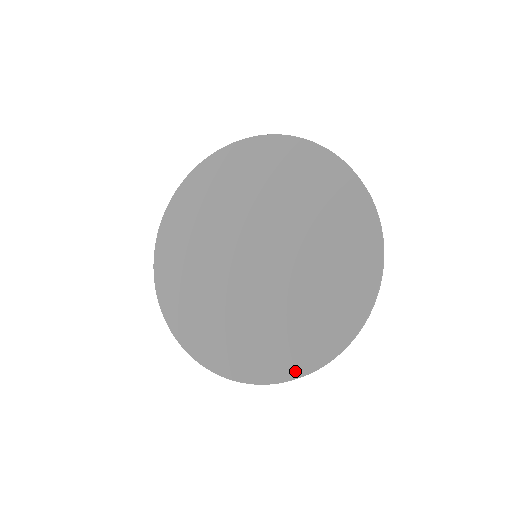
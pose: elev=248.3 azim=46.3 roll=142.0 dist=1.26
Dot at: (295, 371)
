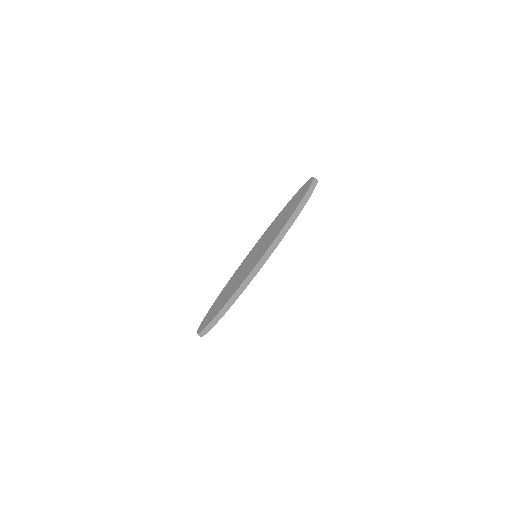
Dot at: occluded
